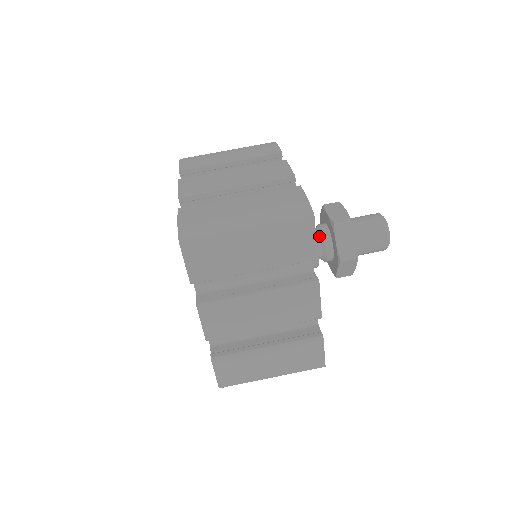
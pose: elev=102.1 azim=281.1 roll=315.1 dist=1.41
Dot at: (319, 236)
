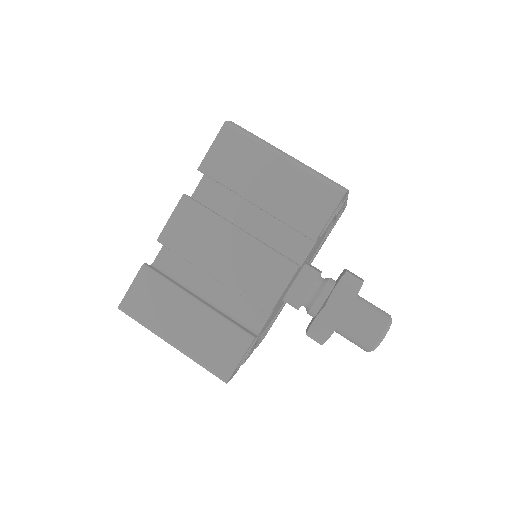
Dot at: (323, 281)
